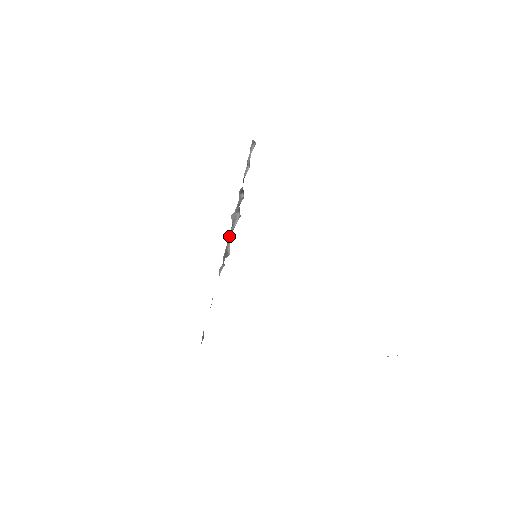
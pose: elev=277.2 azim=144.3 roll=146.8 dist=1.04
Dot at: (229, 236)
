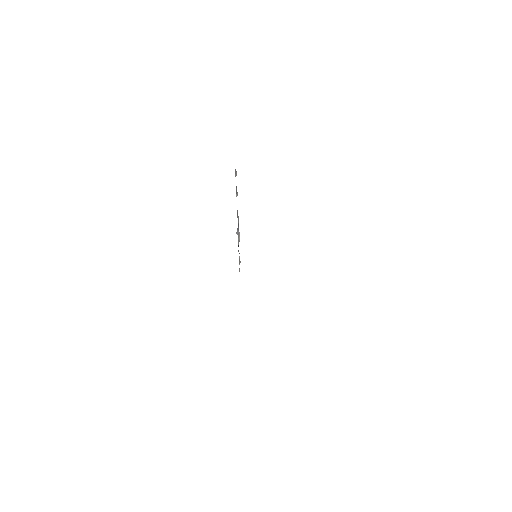
Dot at: occluded
